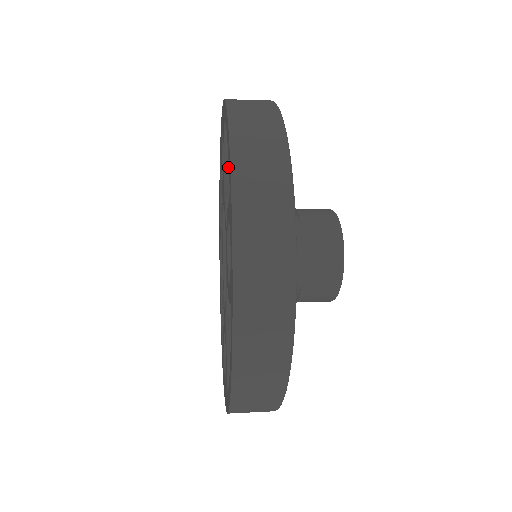
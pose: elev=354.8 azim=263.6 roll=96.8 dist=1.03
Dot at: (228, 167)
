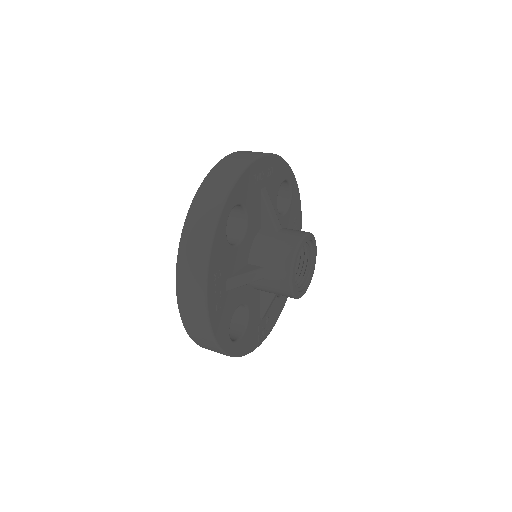
Dot at: occluded
